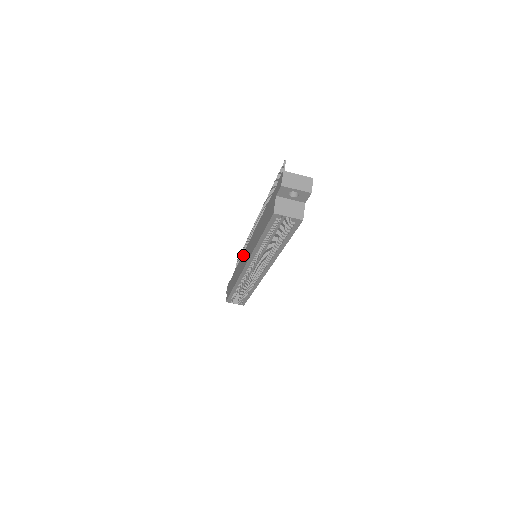
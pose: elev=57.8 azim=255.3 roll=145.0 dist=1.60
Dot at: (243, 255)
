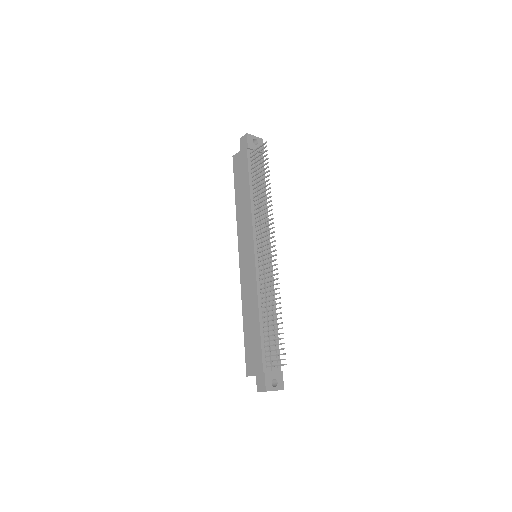
Dot at: (250, 235)
